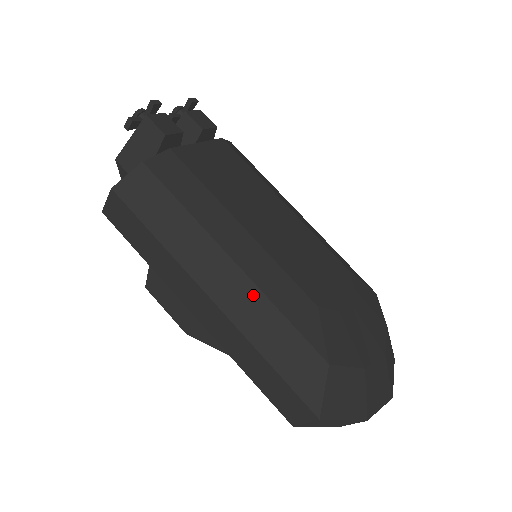
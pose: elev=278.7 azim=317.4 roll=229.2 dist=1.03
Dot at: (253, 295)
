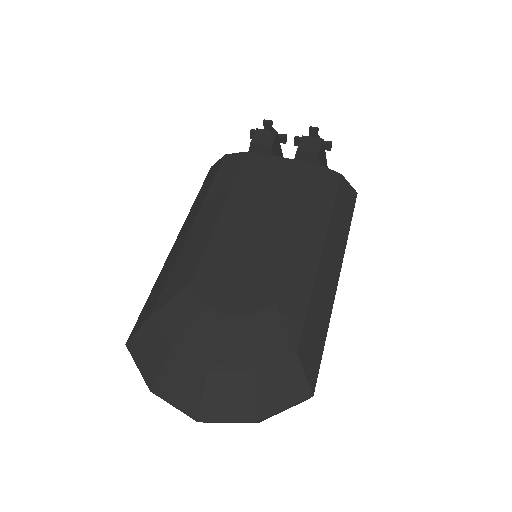
Dot at: (178, 251)
